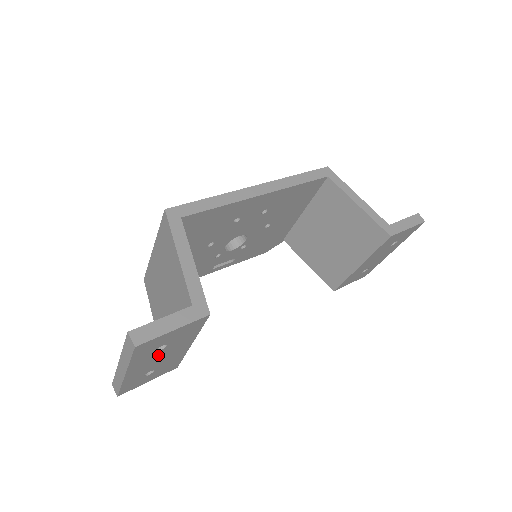
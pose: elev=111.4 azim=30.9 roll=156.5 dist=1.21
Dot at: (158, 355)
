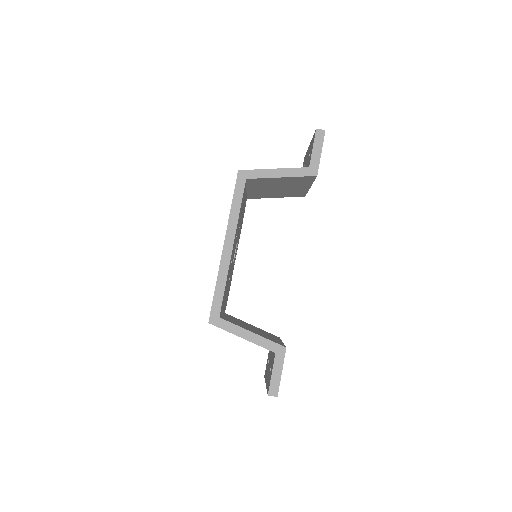
Dot at: occluded
